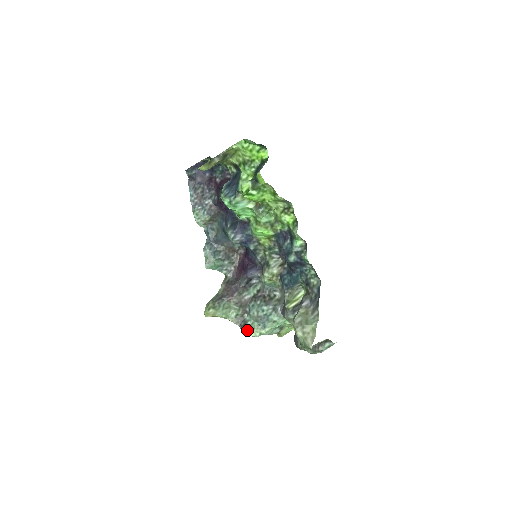
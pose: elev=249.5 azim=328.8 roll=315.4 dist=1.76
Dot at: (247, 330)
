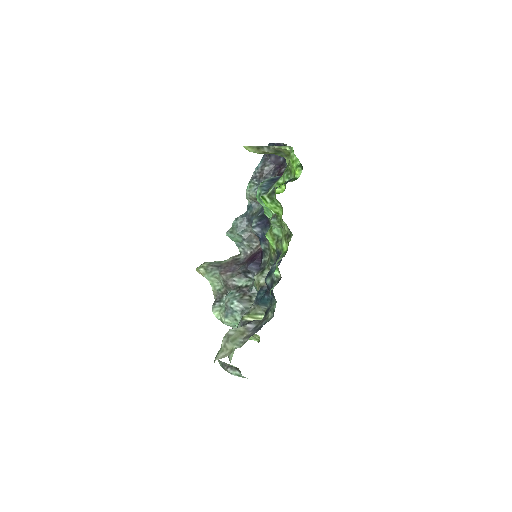
Dot at: (215, 307)
